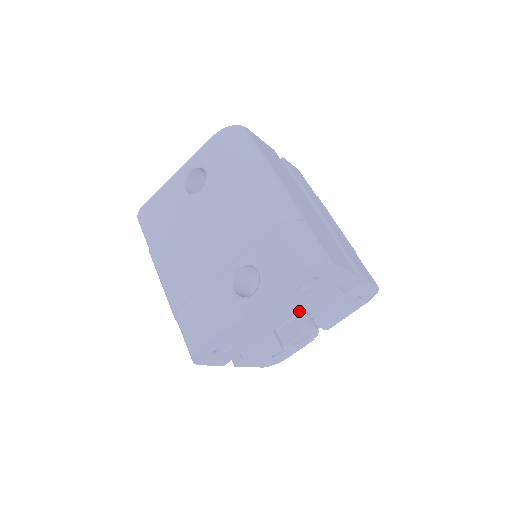
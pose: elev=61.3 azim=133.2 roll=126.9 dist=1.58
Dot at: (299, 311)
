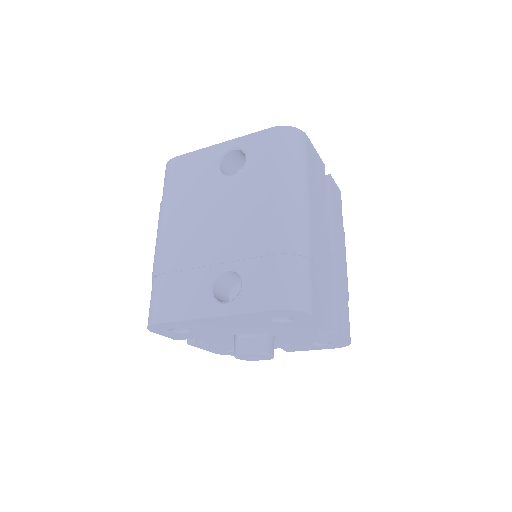
Dot at: (265, 332)
